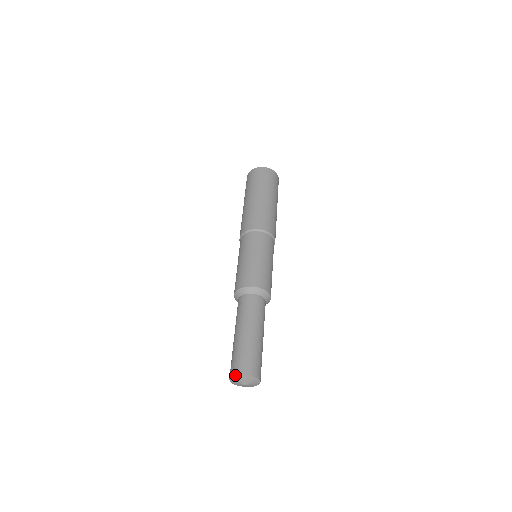
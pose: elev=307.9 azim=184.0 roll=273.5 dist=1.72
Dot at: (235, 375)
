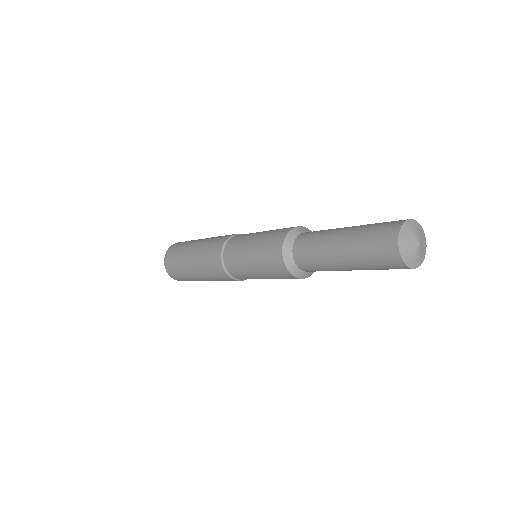
Dot at: (400, 228)
